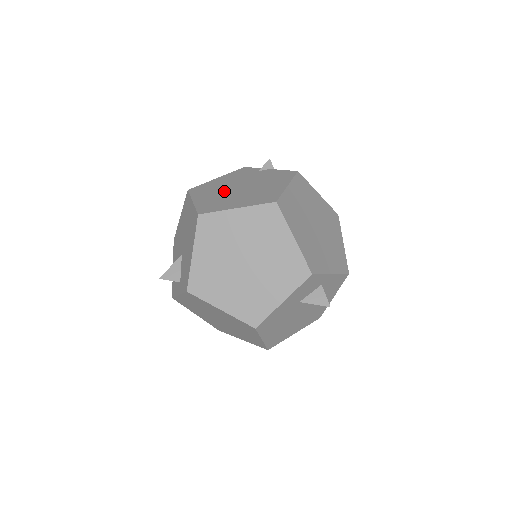
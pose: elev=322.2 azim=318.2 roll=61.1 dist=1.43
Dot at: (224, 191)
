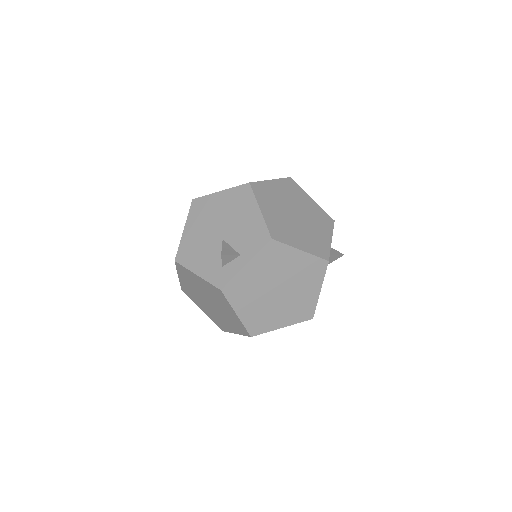
Dot at: occluded
